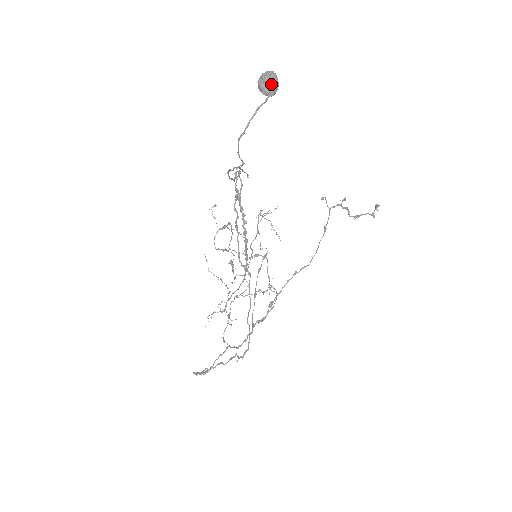
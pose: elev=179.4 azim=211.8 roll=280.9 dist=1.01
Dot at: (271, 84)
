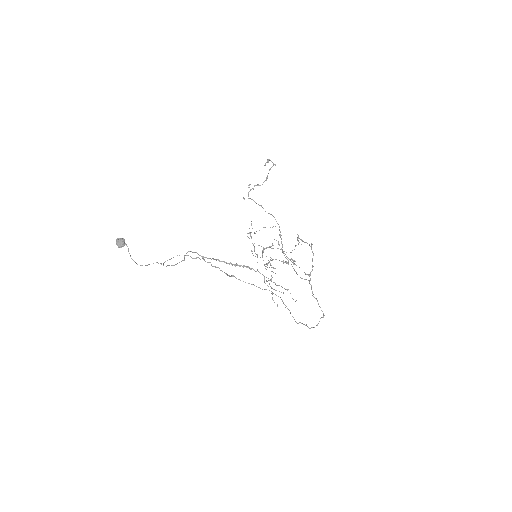
Dot at: (119, 243)
